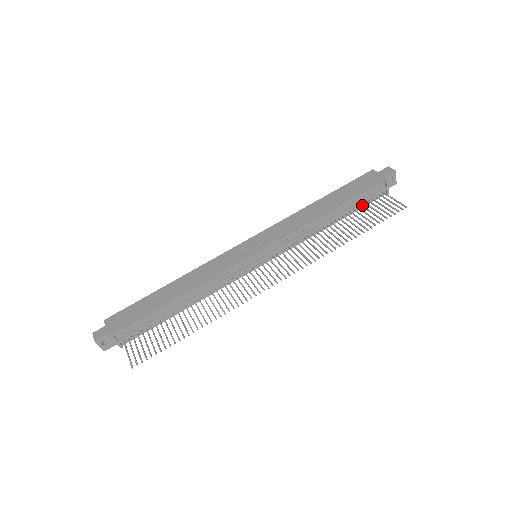
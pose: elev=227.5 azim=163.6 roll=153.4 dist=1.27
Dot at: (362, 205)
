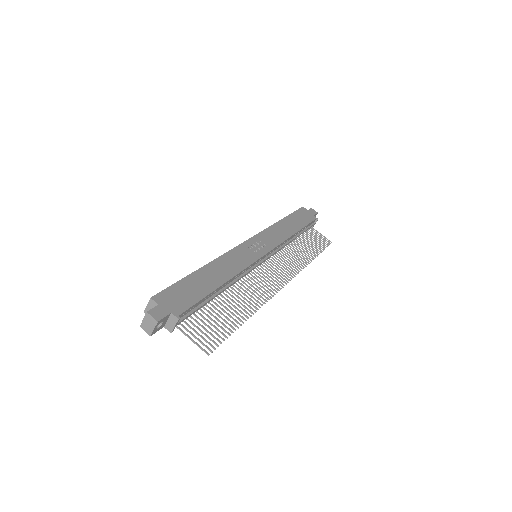
Dot at: occluded
